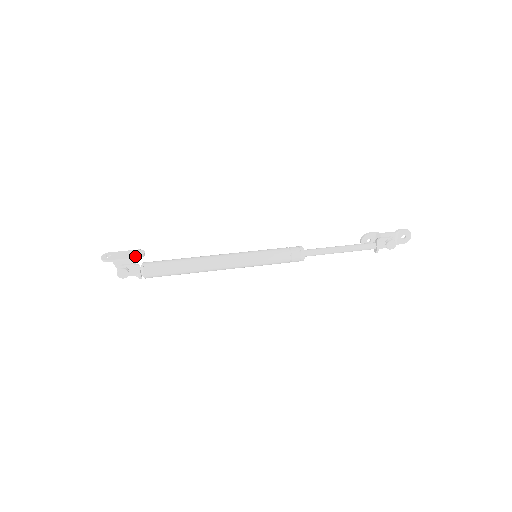
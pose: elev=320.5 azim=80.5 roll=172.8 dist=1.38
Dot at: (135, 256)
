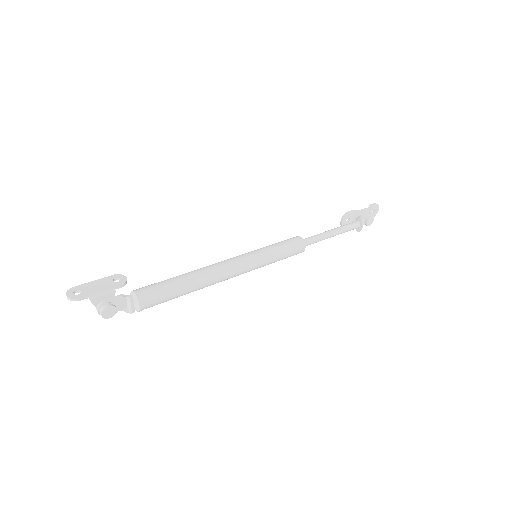
Dot at: (117, 284)
